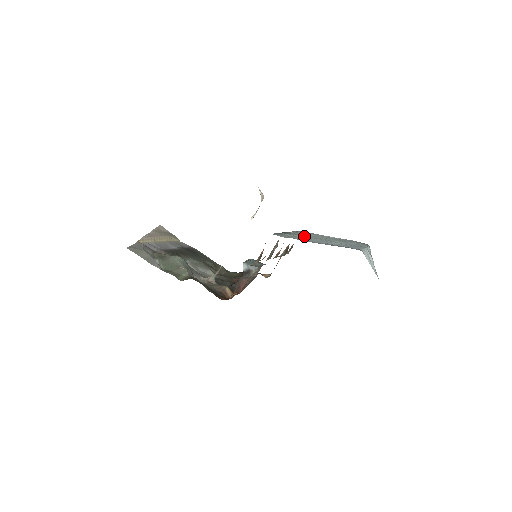
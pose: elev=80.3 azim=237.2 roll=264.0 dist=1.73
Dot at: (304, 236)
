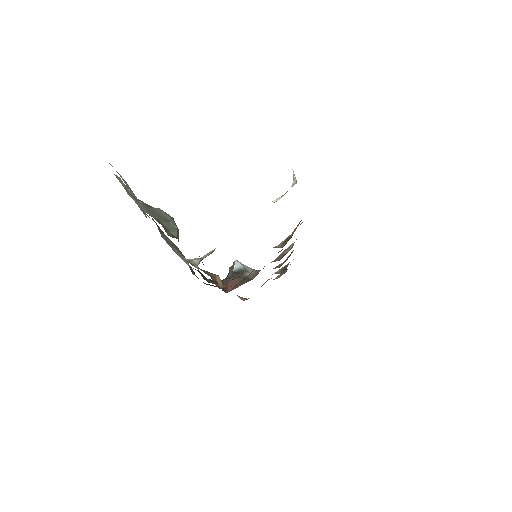
Dot at: occluded
